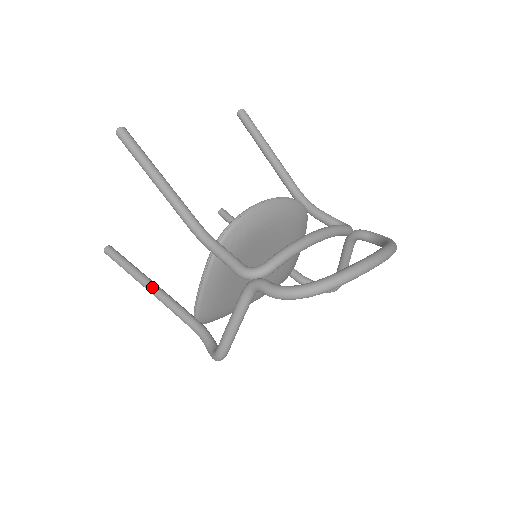
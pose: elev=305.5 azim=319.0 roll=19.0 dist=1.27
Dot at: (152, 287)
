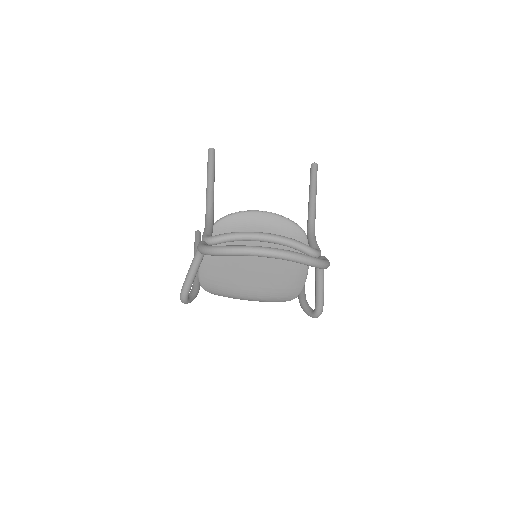
Dot at: occluded
